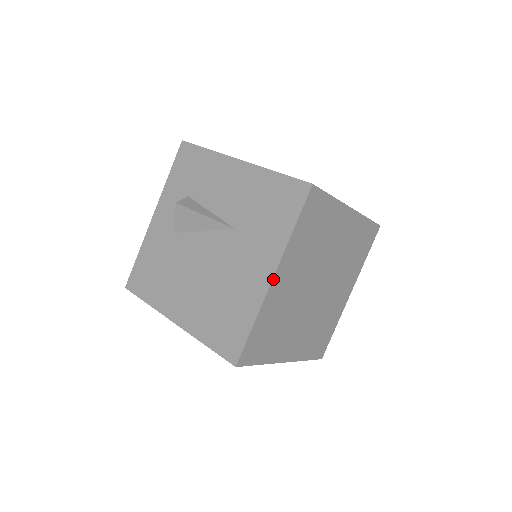
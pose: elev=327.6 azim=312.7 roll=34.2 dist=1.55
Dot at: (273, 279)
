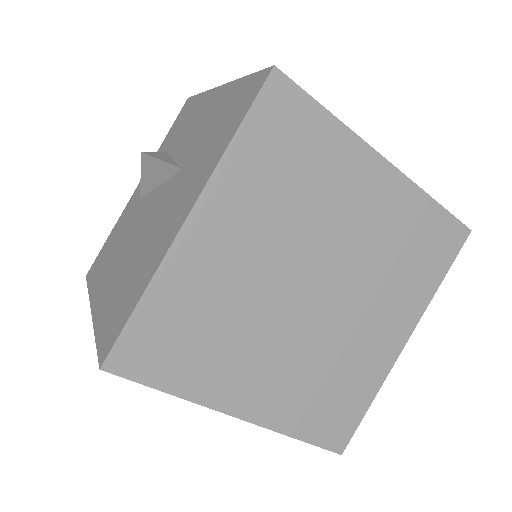
Dot at: (187, 221)
